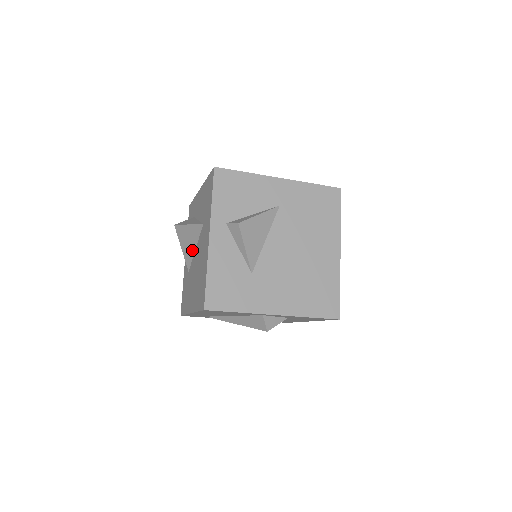
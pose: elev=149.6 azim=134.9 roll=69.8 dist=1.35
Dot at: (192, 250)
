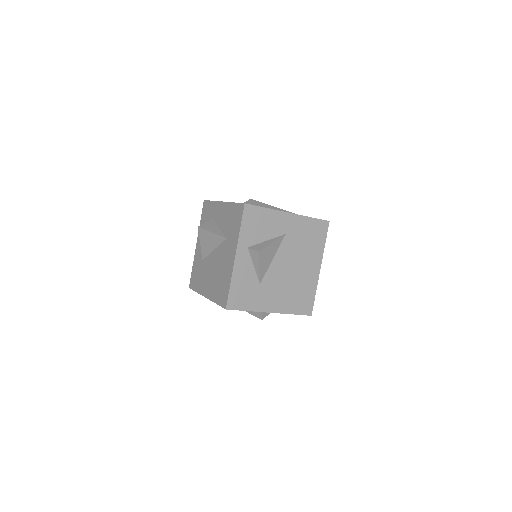
Dot at: (210, 249)
